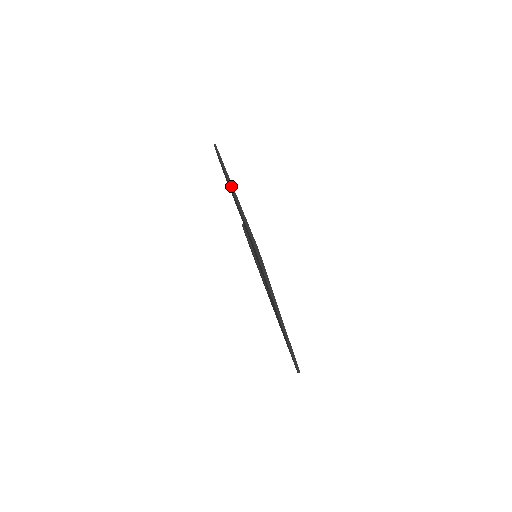
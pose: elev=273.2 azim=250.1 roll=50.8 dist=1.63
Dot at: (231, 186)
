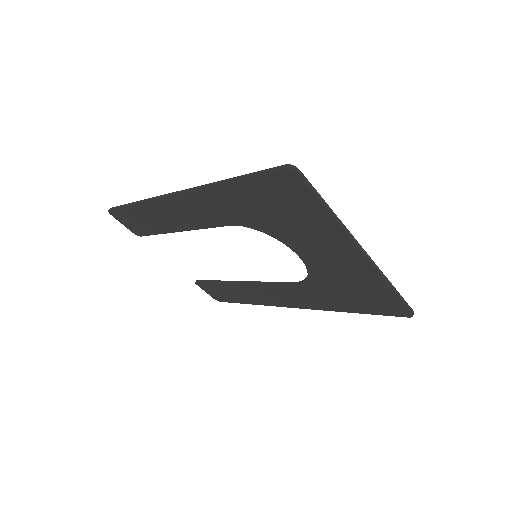
Dot at: (177, 192)
